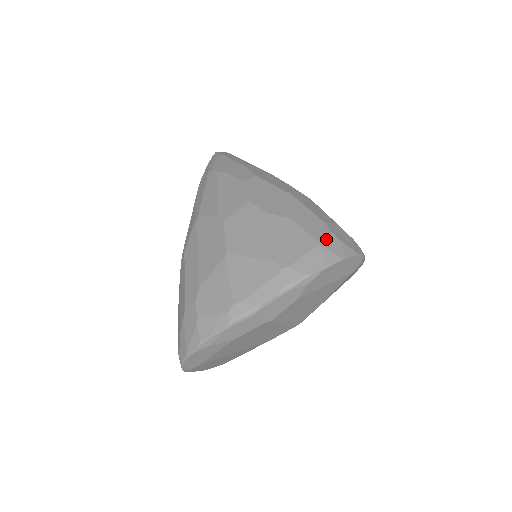
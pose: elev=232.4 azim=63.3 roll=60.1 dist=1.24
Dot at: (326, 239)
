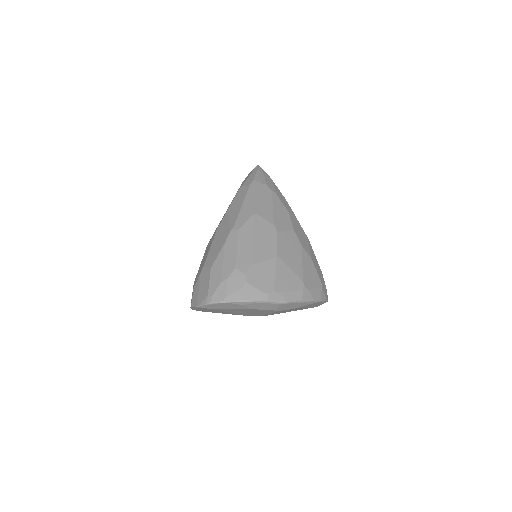
Dot at: (324, 284)
